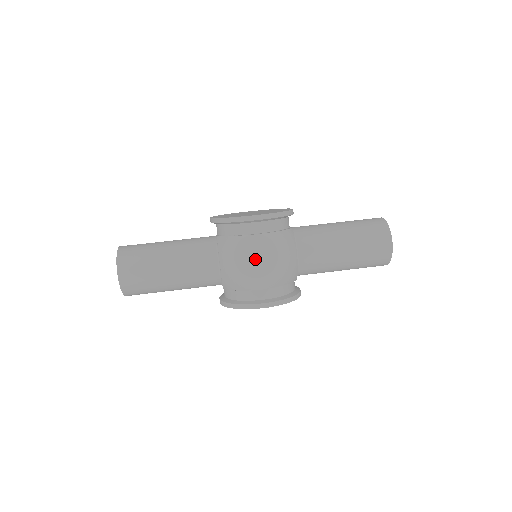
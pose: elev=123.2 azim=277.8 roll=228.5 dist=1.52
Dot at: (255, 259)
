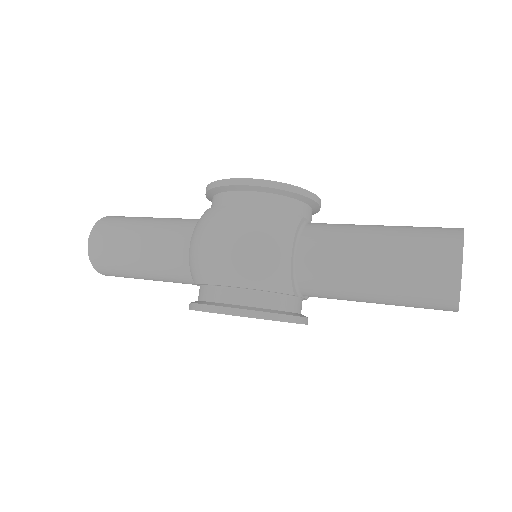
Dot at: (221, 236)
